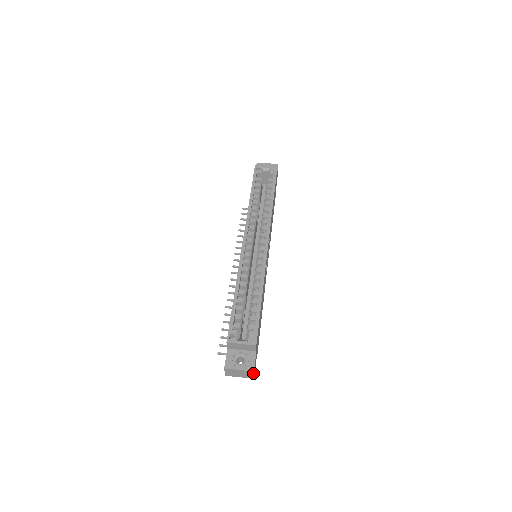
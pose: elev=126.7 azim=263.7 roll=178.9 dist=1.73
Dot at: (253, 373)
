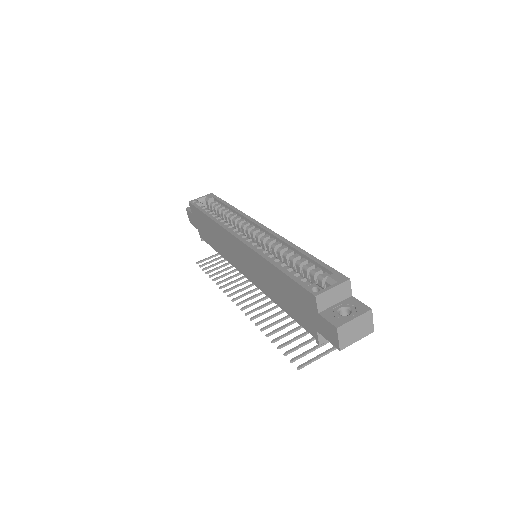
Dot at: (371, 315)
